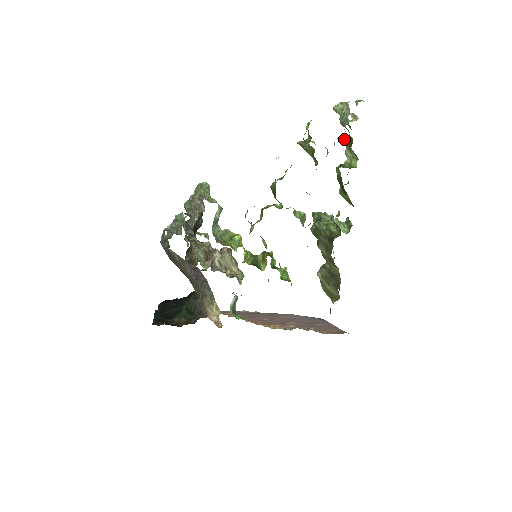
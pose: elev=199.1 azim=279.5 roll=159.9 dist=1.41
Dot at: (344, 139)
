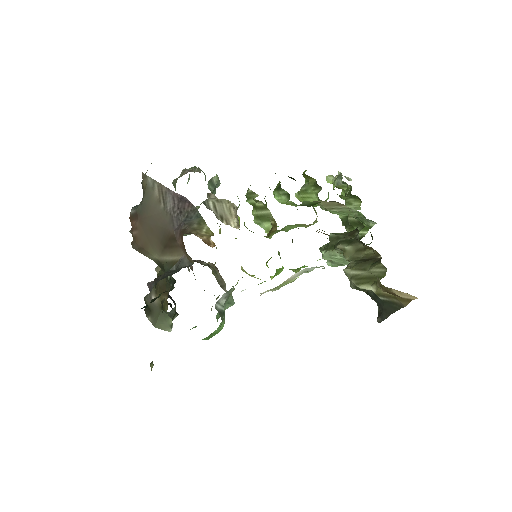
Dot at: occluded
